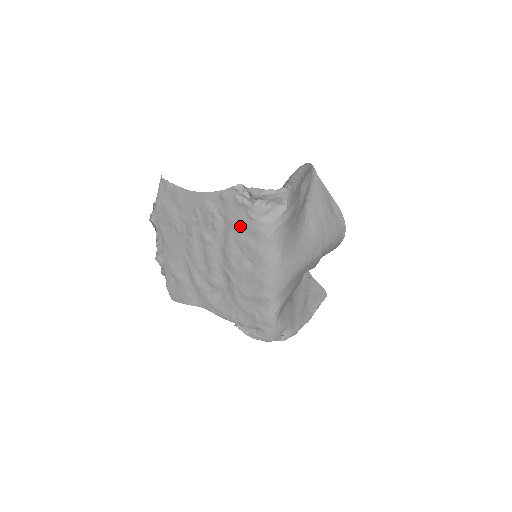
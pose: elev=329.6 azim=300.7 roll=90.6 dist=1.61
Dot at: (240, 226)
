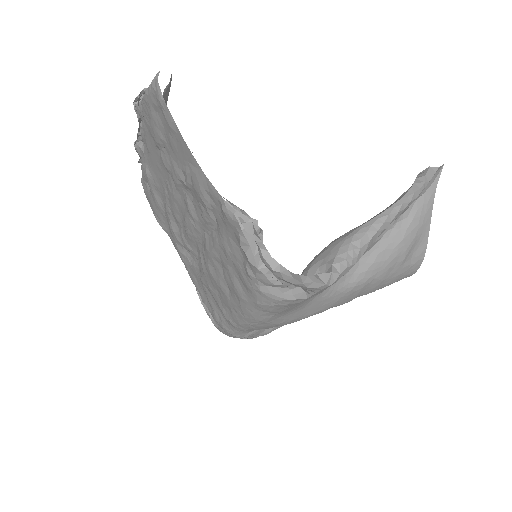
Dot at: (231, 258)
